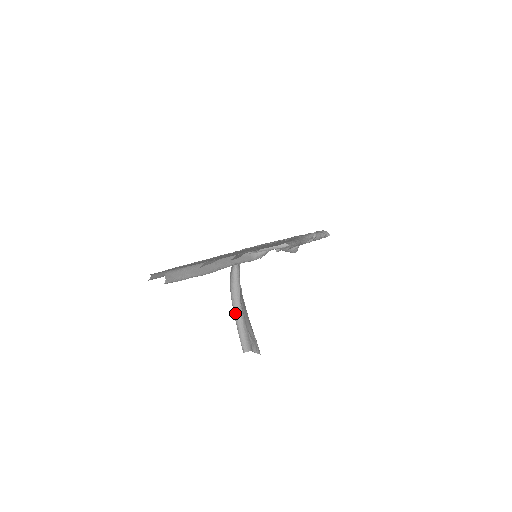
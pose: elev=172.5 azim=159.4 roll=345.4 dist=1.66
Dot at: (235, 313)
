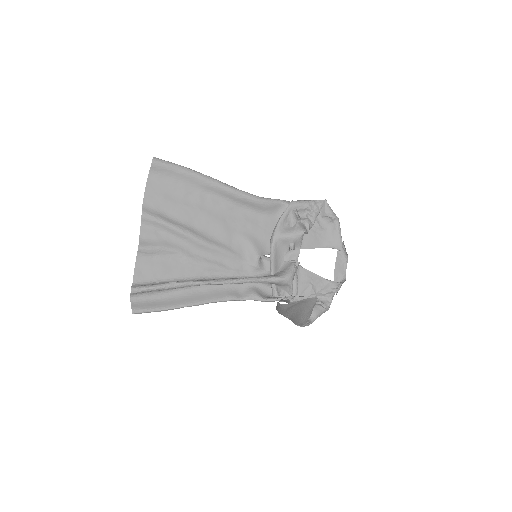
Dot at: occluded
